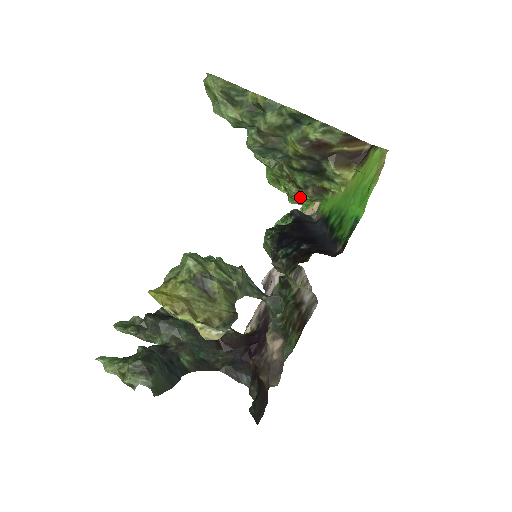
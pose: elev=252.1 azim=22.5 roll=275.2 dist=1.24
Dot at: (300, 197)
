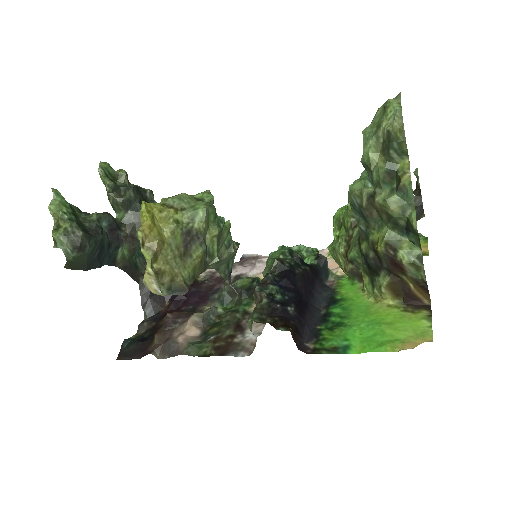
Dot at: (339, 258)
